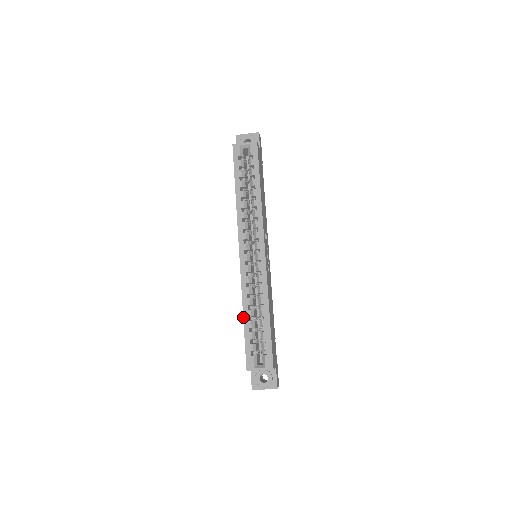
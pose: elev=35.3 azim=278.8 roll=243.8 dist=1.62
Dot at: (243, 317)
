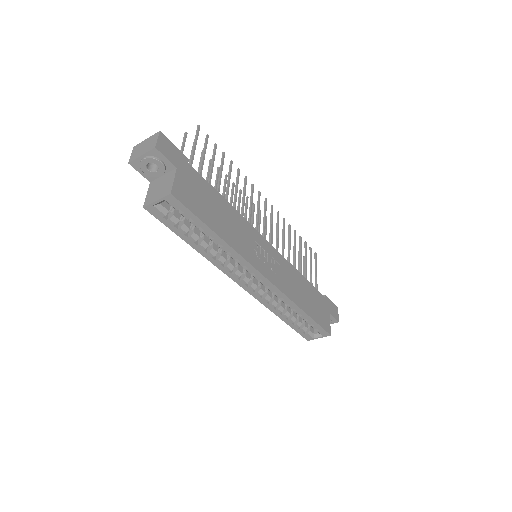
Dot at: occluded
